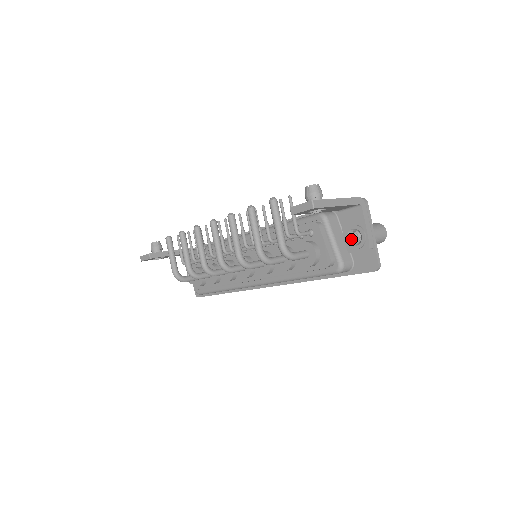
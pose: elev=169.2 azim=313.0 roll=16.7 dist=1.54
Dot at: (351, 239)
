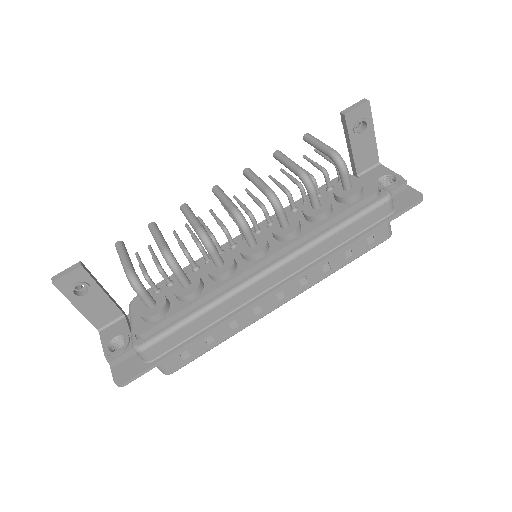
Dot at: (382, 186)
